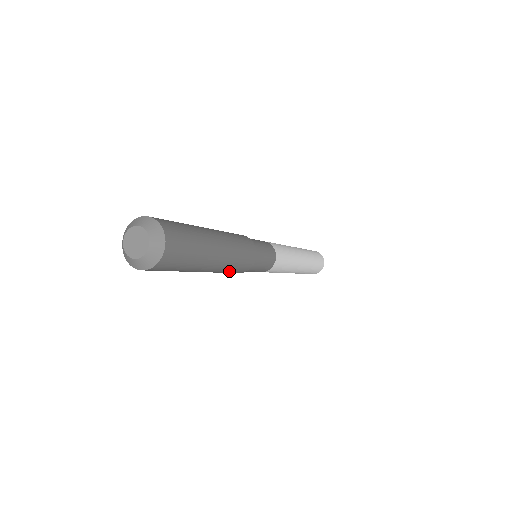
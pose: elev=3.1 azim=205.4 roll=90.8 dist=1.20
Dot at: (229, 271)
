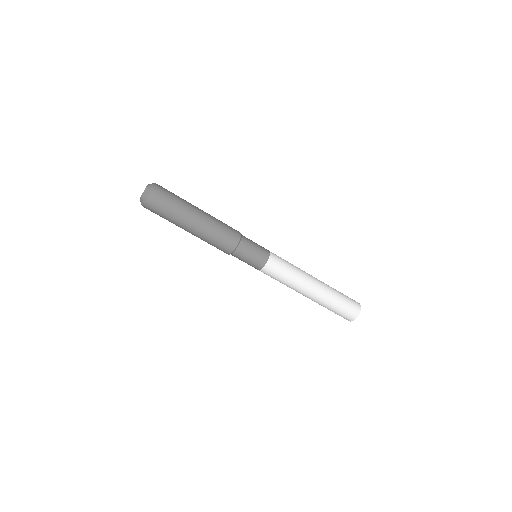
Dot at: (219, 234)
